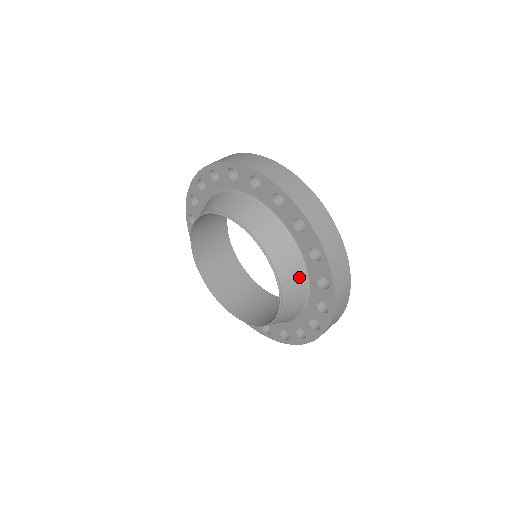
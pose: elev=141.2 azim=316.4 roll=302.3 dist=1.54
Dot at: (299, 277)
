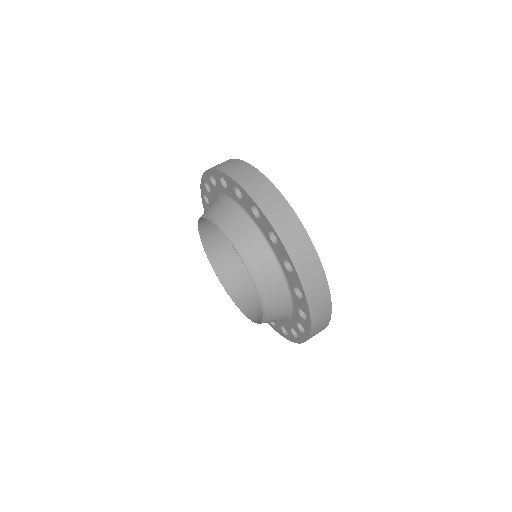
Dot at: (270, 264)
